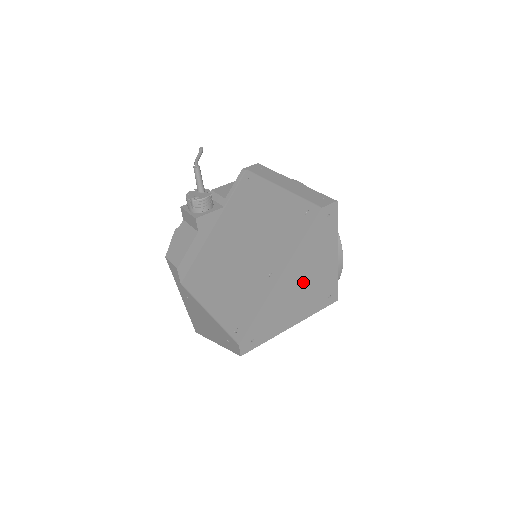
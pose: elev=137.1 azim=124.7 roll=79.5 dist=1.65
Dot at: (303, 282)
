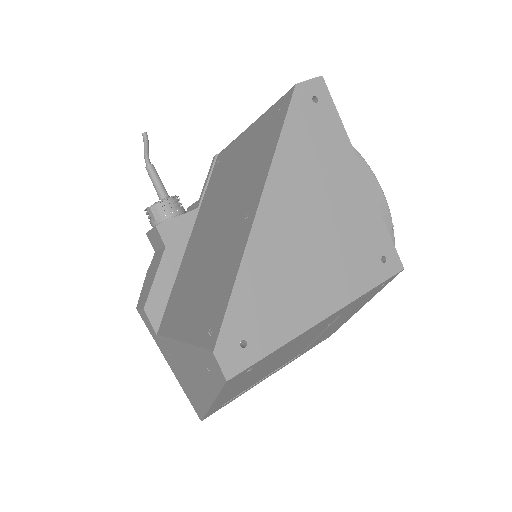
Dot at: (313, 223)
